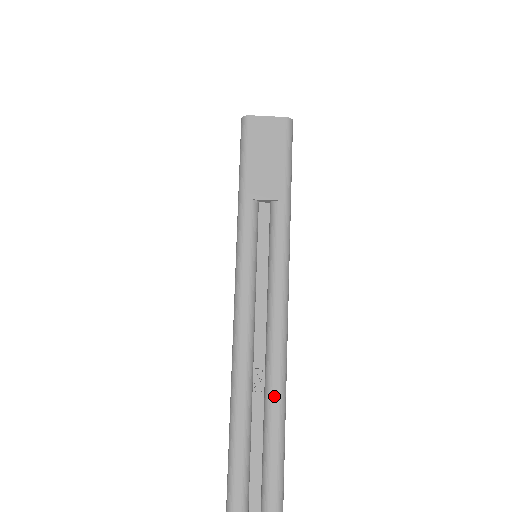
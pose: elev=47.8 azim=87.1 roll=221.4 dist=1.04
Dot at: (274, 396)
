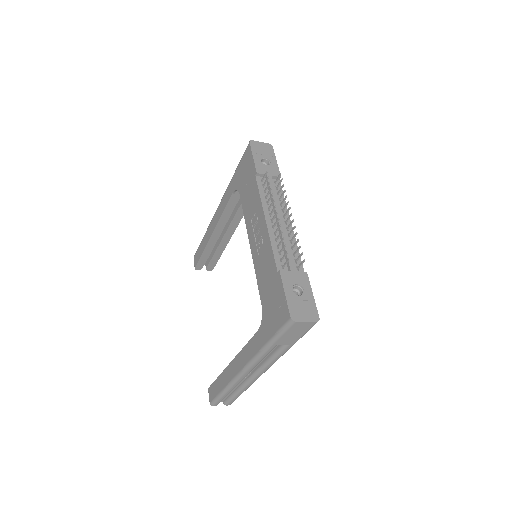
Dot at: (251, 383)
